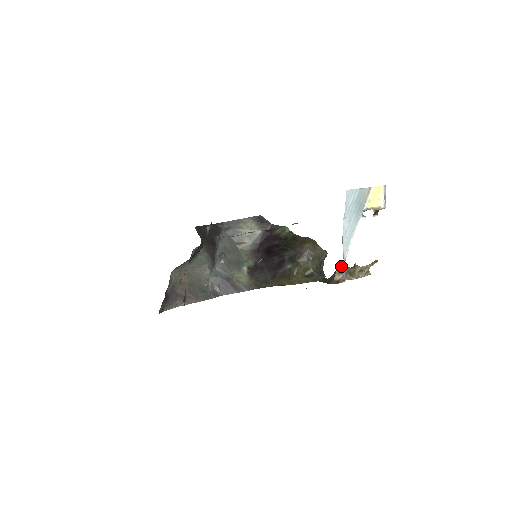
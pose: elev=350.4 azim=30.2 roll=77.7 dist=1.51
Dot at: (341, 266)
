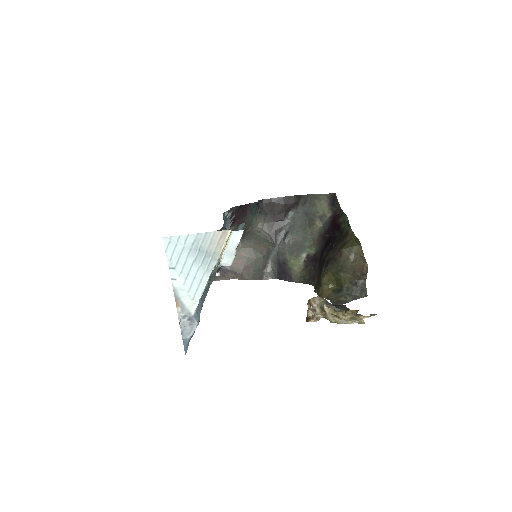
Dot at: (309, 301)
